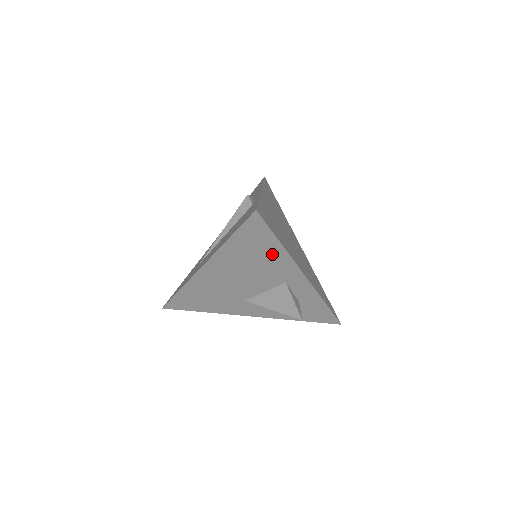
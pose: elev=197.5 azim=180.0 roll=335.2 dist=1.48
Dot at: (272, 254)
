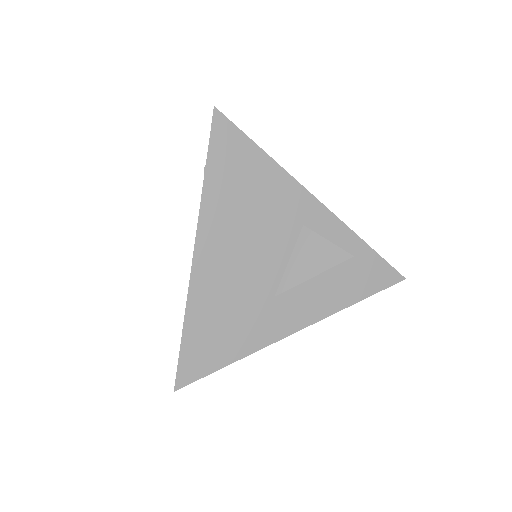
Dot at: (264, 177)
